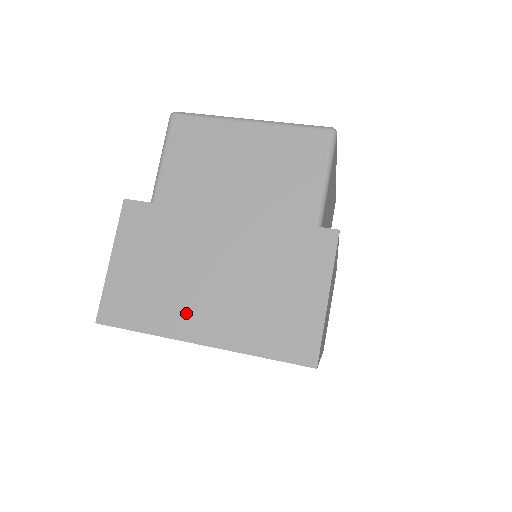
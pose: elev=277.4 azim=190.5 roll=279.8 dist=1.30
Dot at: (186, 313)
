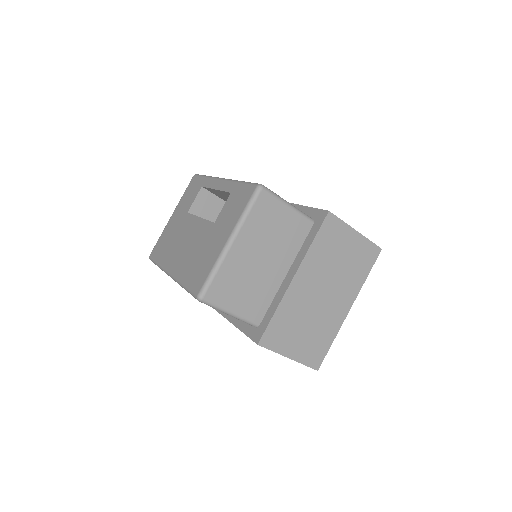
Dot at: (333, 315)
